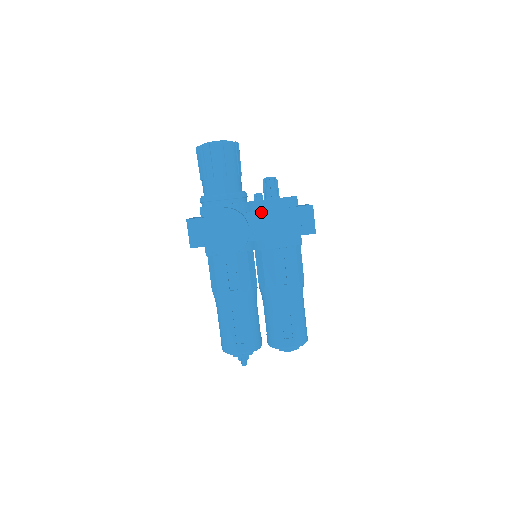
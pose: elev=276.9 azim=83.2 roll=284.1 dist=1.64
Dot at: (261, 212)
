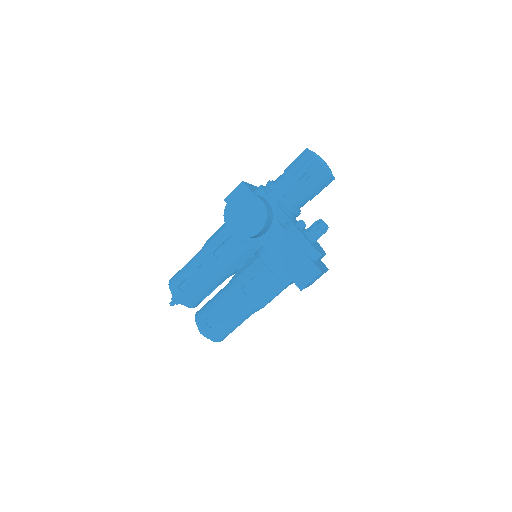
Dot at: (288, 234)
